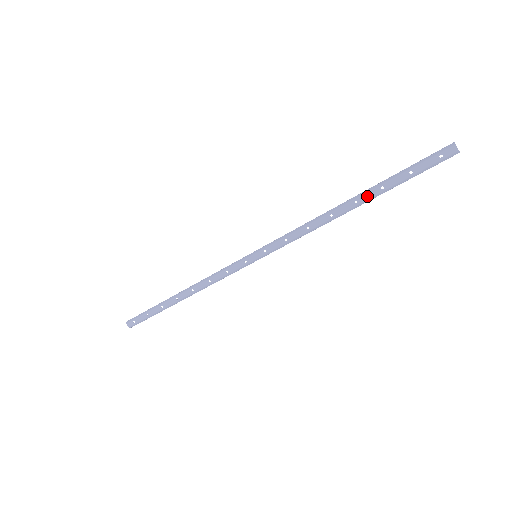
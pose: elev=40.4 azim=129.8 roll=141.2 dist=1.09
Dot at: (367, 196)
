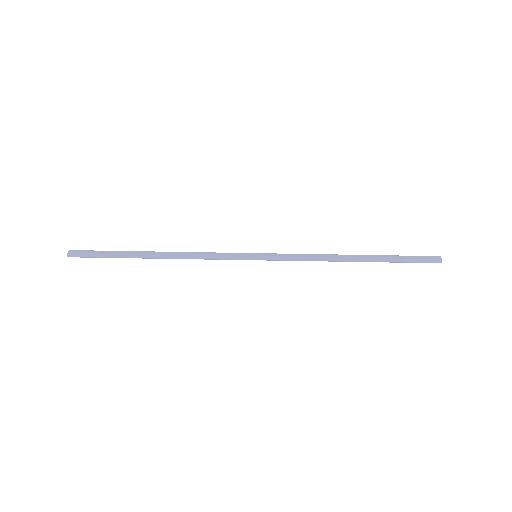
Dot at: (370, 256)
